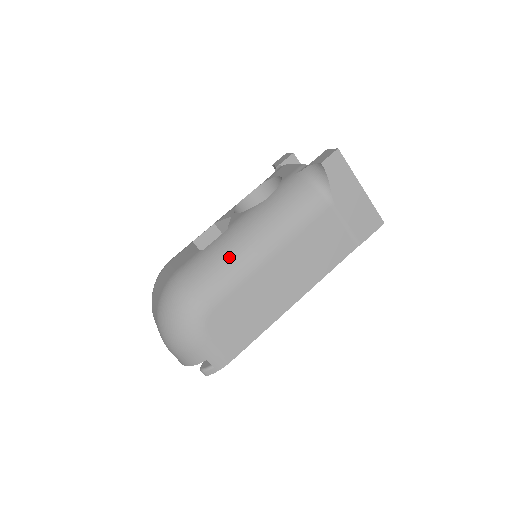
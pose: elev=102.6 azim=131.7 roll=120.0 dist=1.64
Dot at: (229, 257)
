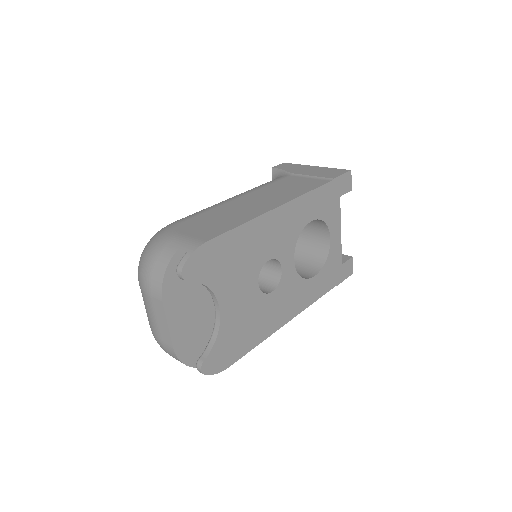
Dot at: occluded
